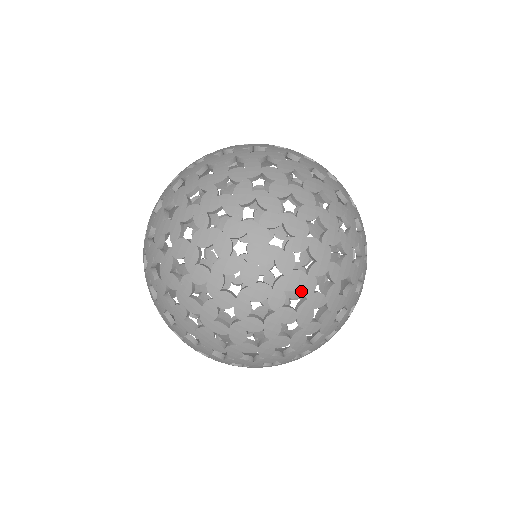
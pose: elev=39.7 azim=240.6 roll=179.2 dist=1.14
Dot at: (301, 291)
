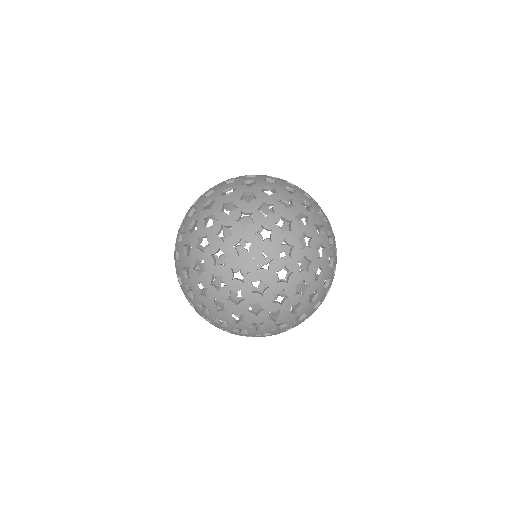
Dot at: occluded
